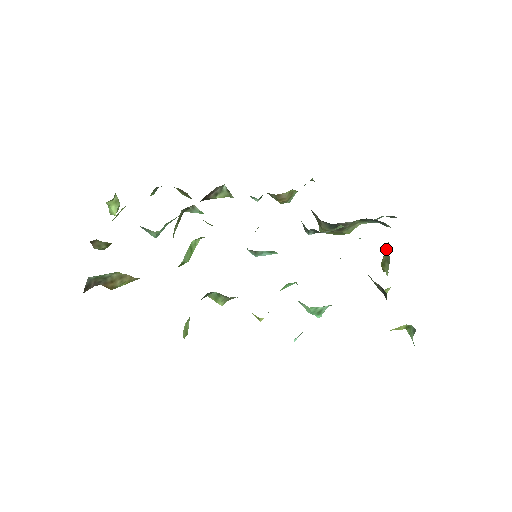
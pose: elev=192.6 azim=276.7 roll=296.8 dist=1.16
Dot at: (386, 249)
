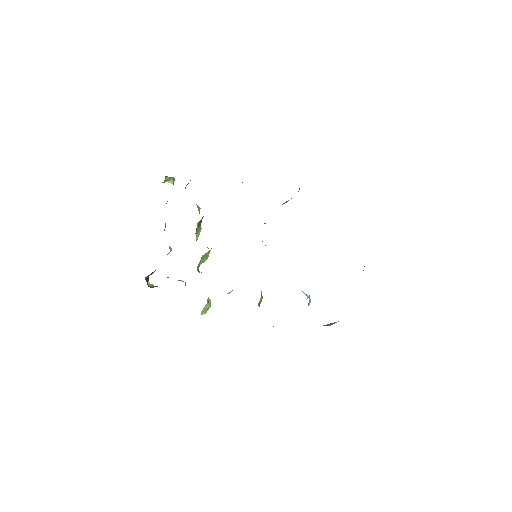
Dot at: occluded
